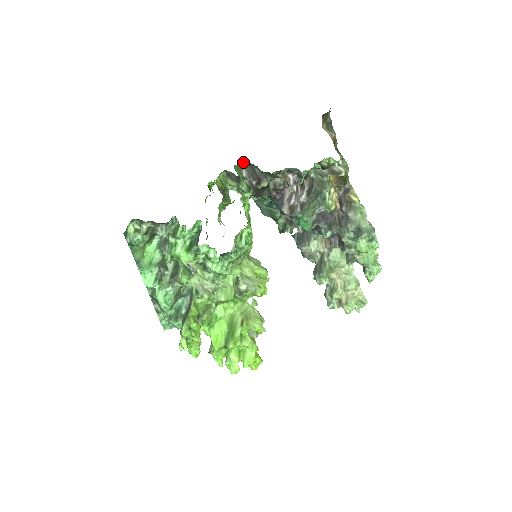
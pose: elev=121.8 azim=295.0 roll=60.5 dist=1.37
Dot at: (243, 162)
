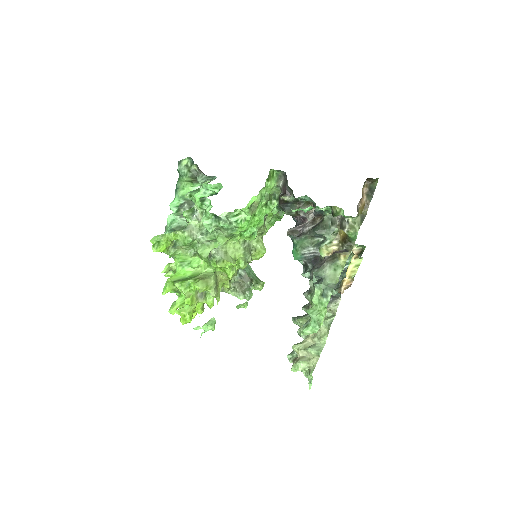
Dot at: (284, 174)
